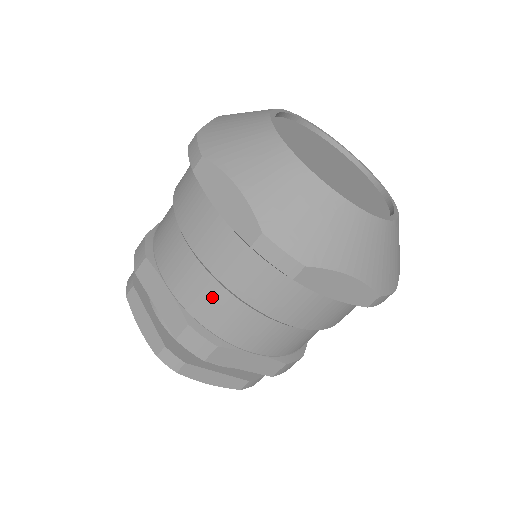
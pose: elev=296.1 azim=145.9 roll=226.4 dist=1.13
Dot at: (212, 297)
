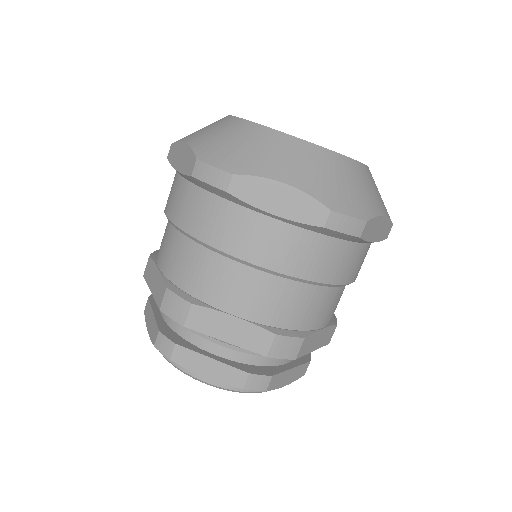
Dot at: (285, 297)
